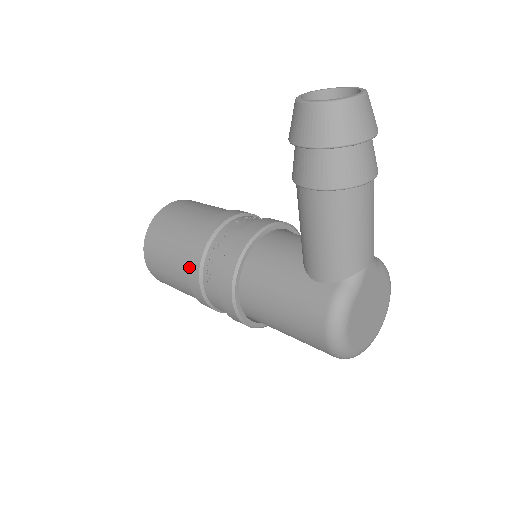
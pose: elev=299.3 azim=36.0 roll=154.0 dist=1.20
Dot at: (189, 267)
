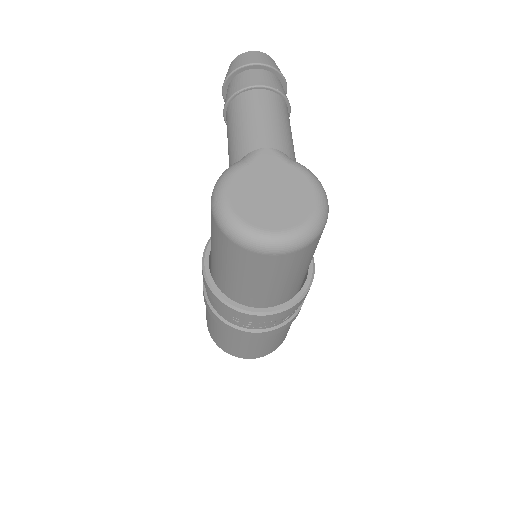
Dot at: occluded
